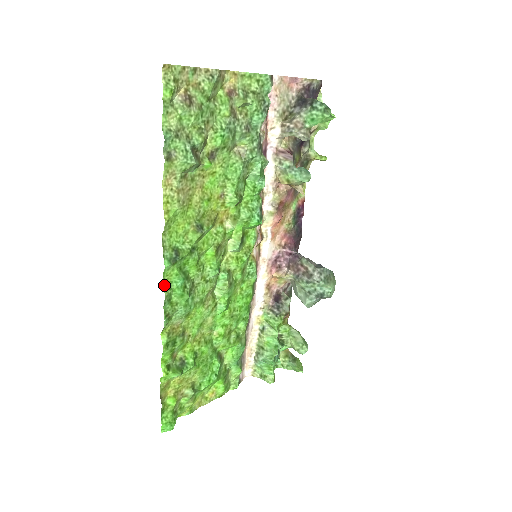
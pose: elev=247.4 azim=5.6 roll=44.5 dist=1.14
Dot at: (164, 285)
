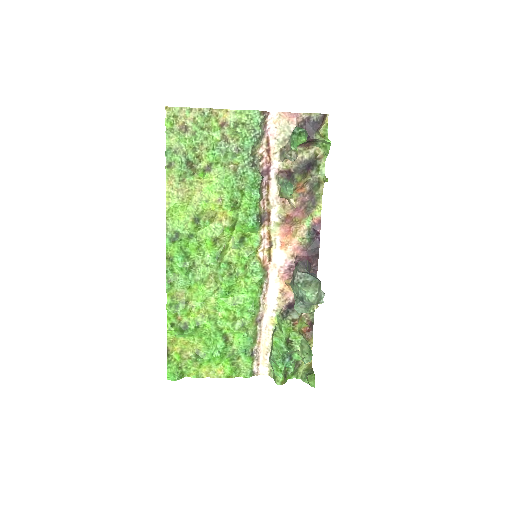
Dot at: (168, 257)
